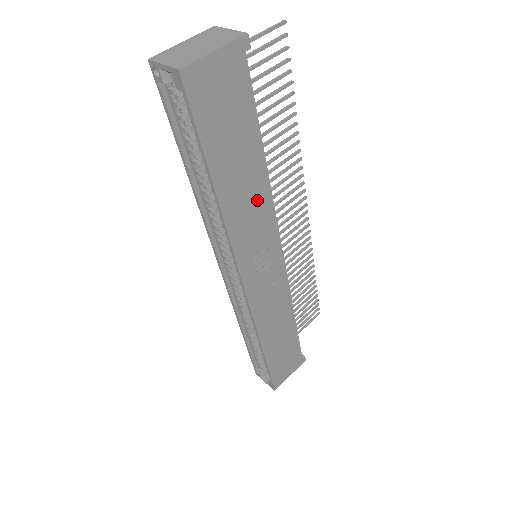
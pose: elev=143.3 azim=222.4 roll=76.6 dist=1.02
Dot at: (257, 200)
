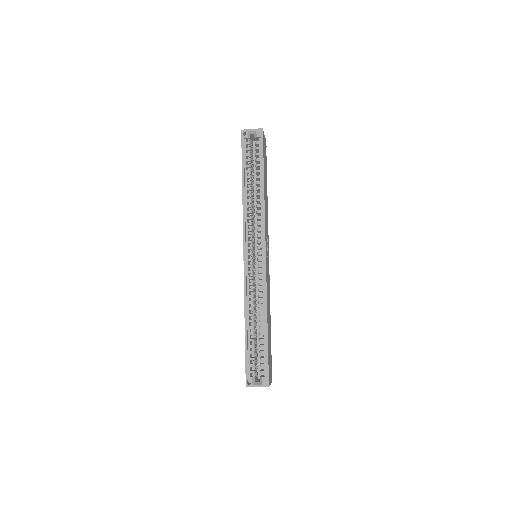
Dot at: occluded
